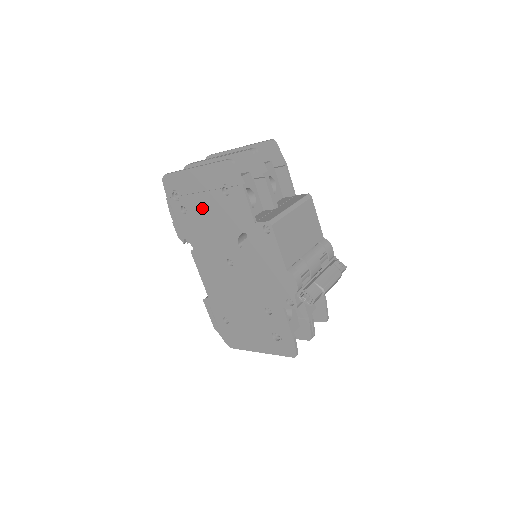
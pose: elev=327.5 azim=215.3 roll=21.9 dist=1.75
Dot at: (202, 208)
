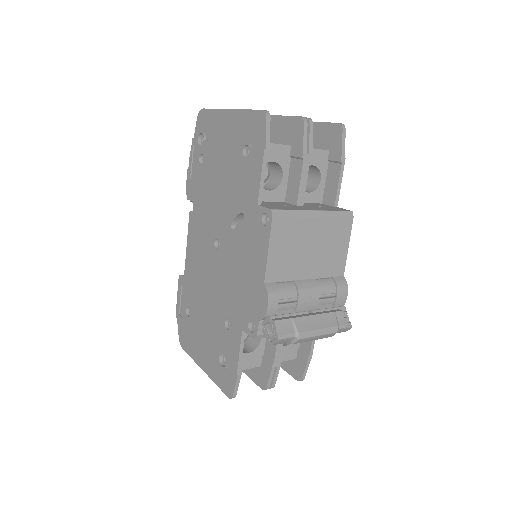
Dot at: (217, 163)
